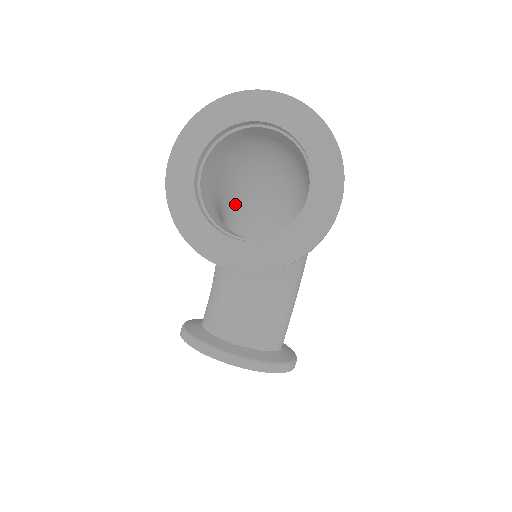
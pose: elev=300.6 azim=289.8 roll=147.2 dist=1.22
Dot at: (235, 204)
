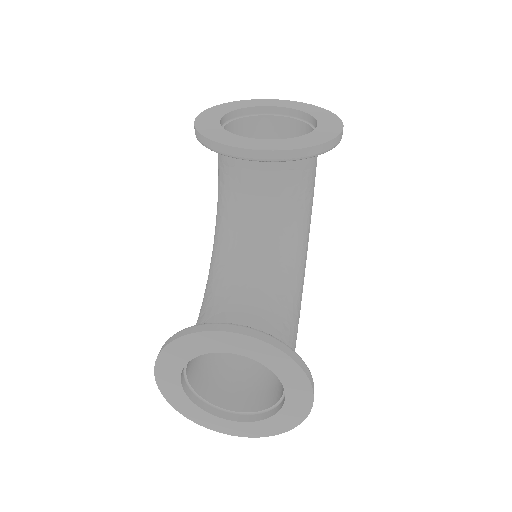
Dot at: occluded
